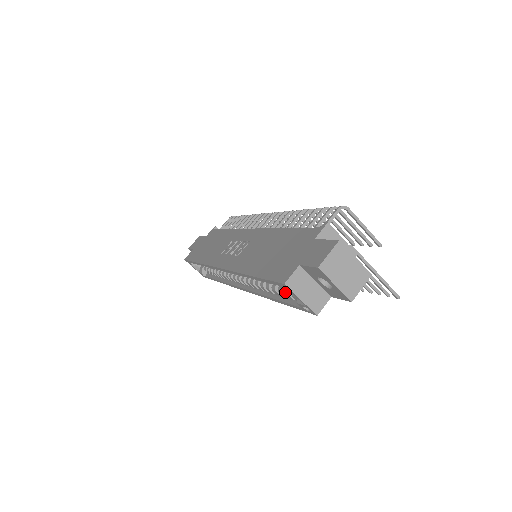
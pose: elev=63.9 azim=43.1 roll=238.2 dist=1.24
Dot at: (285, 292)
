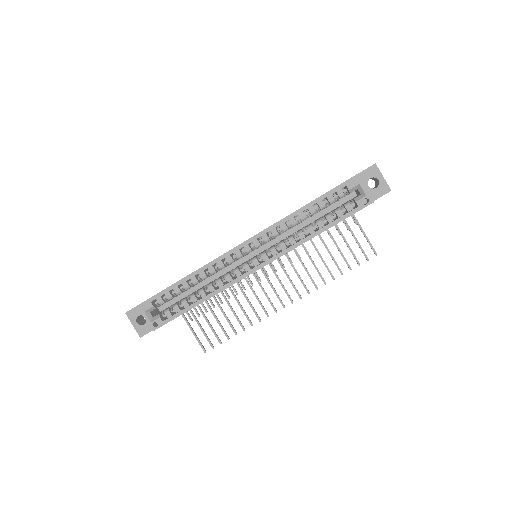
Dot at: (336, 210)
